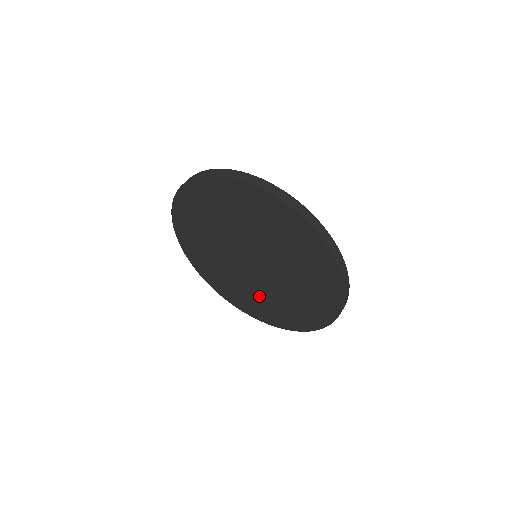
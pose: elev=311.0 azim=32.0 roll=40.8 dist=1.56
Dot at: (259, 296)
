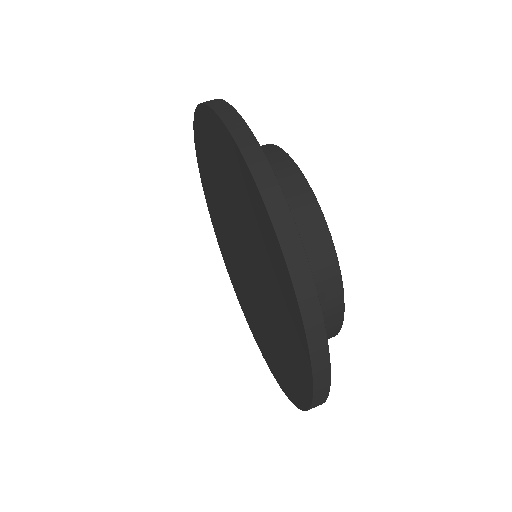
Dot at: (273, 337)
